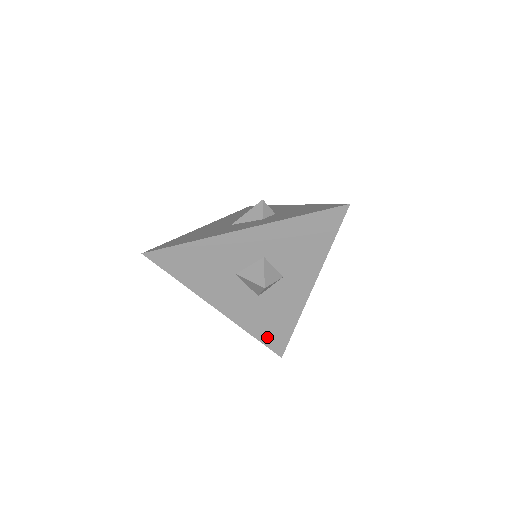
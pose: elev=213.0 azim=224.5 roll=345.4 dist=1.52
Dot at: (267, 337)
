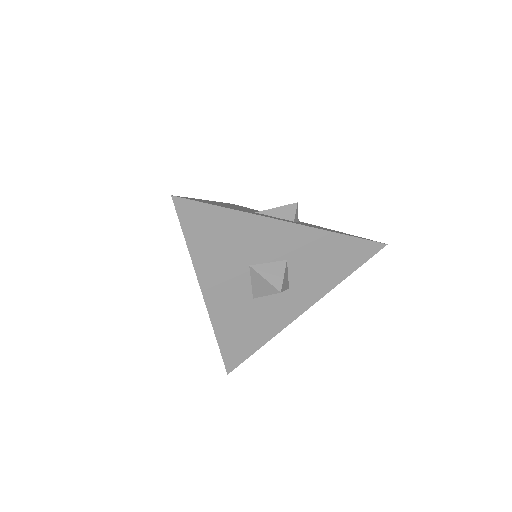
Dot at: (230, 346)
